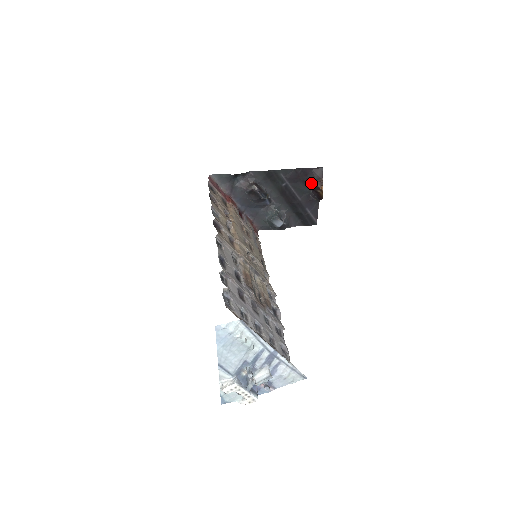
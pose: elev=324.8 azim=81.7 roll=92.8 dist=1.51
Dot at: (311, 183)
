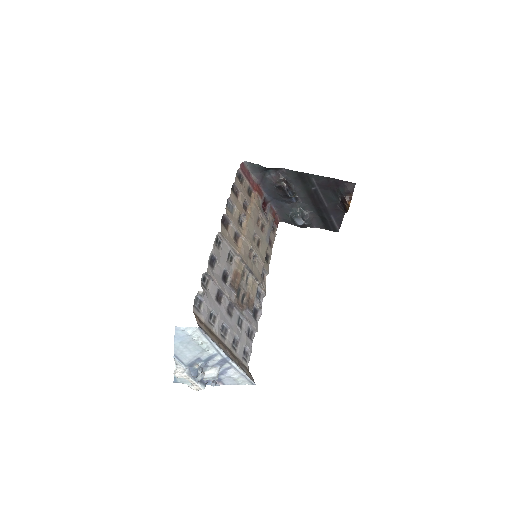
Dot at: (341, 194)
